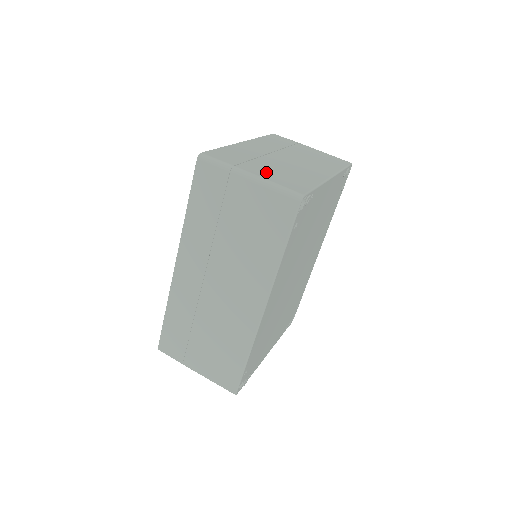
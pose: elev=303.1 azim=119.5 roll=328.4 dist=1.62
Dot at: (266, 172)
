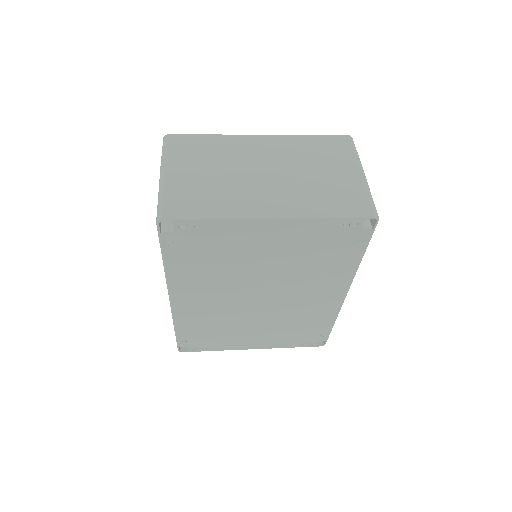
Dot at: (185, 178)
